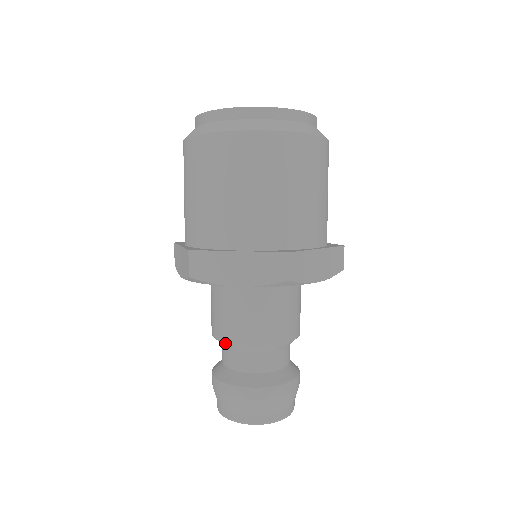
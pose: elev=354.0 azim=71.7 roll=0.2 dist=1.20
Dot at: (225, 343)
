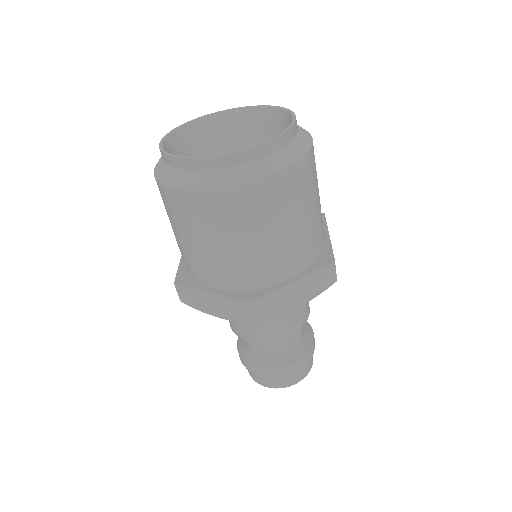
Dot at: occluded
